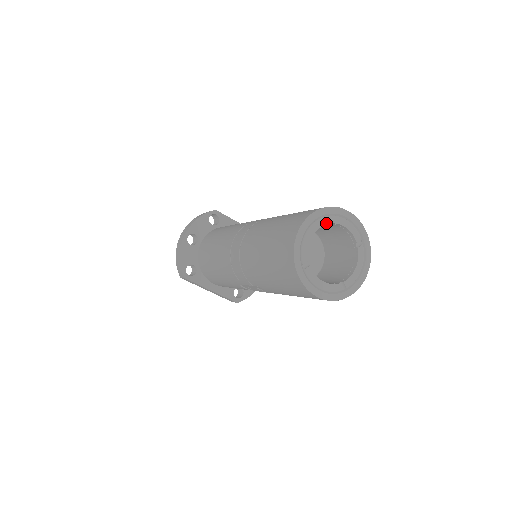
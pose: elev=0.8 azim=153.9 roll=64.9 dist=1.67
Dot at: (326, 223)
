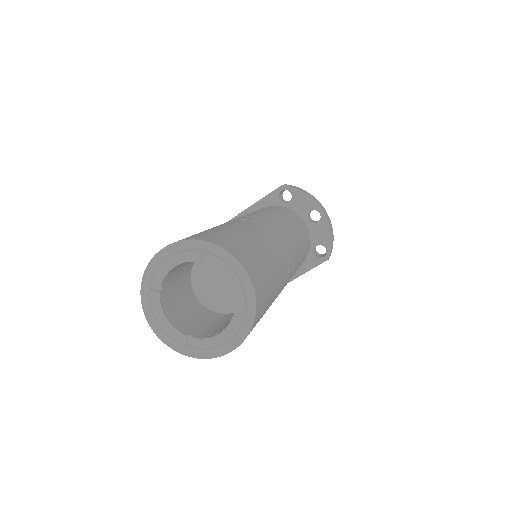
Dot at: (161, 286)
